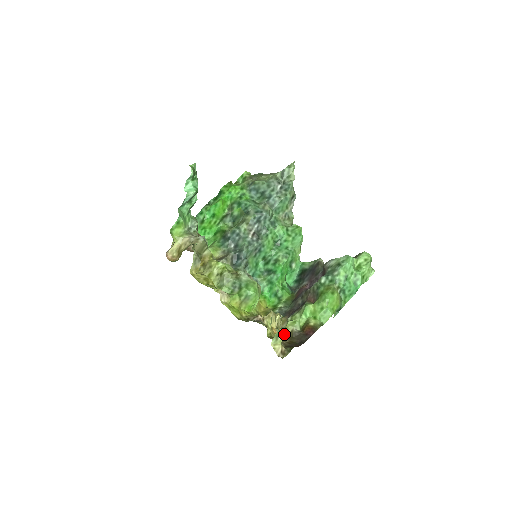
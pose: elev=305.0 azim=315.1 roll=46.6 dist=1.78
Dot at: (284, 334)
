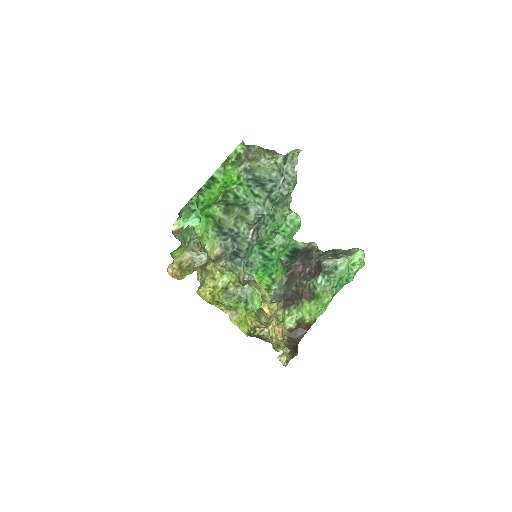
Dot at: (289, 351)
